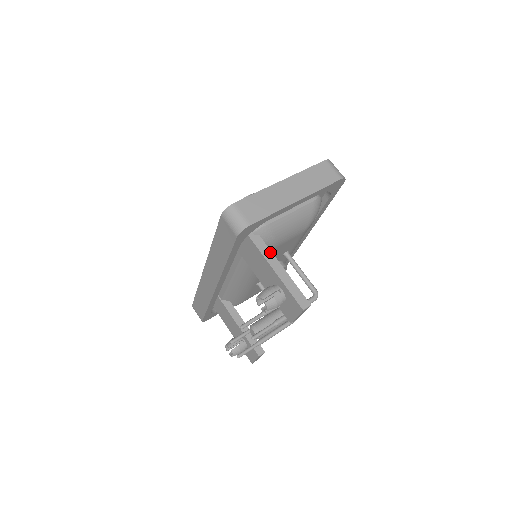
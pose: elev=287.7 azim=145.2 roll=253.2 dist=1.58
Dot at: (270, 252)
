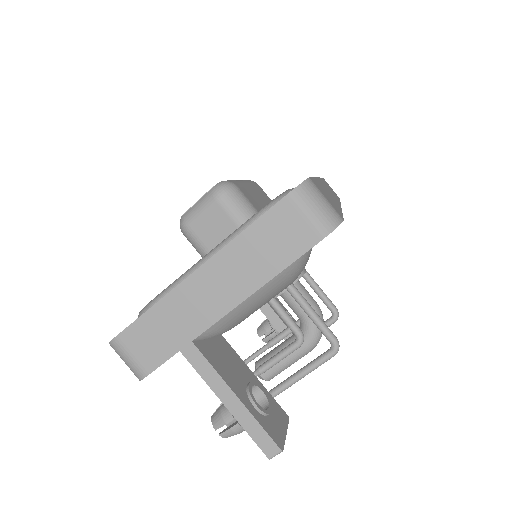
Dot at: (212, 370)
